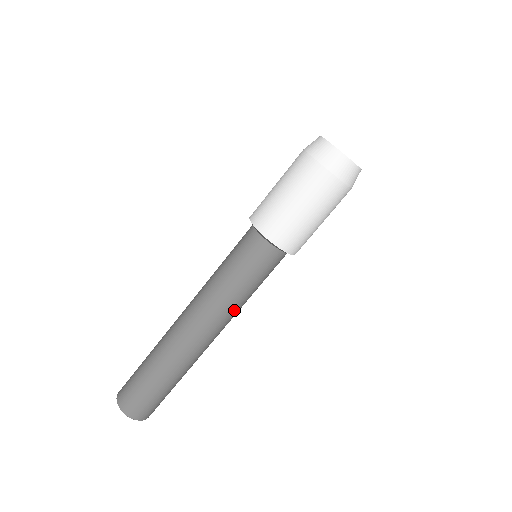
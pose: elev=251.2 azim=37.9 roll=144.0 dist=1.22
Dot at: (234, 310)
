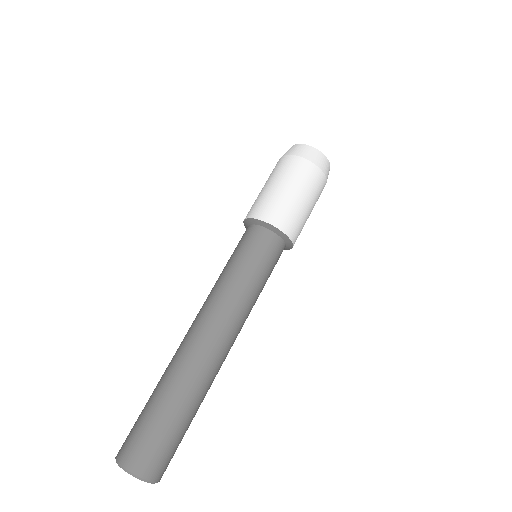
Dot at: (230, 297)
